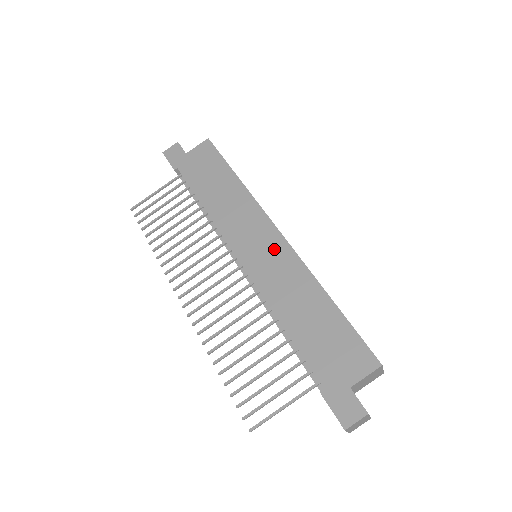
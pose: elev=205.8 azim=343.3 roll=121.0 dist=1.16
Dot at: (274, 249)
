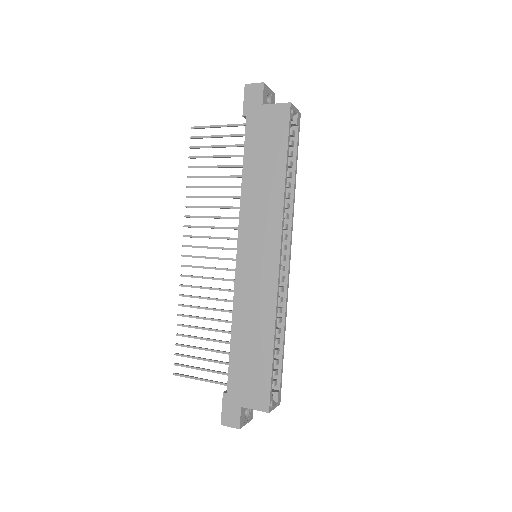
Dot at: (265, 270)
